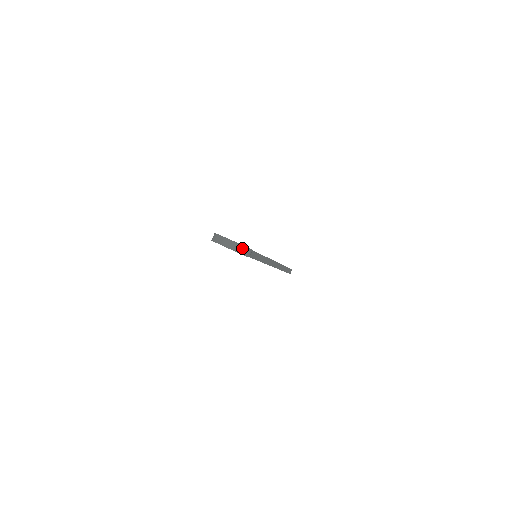
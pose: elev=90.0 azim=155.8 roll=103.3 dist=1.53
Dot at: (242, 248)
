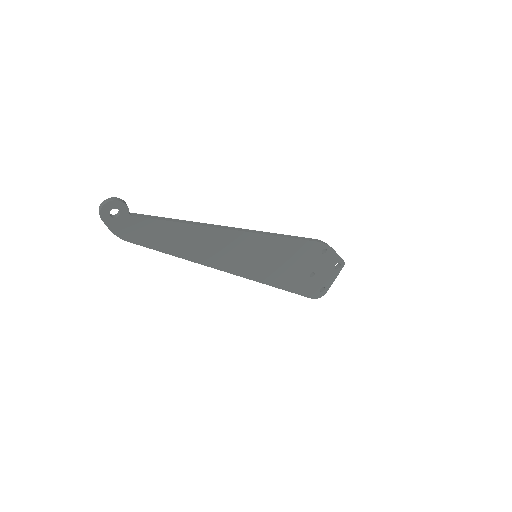
Dot at: (105, 202)
